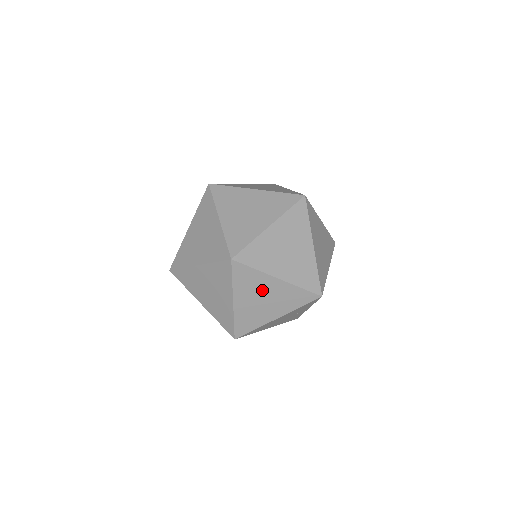
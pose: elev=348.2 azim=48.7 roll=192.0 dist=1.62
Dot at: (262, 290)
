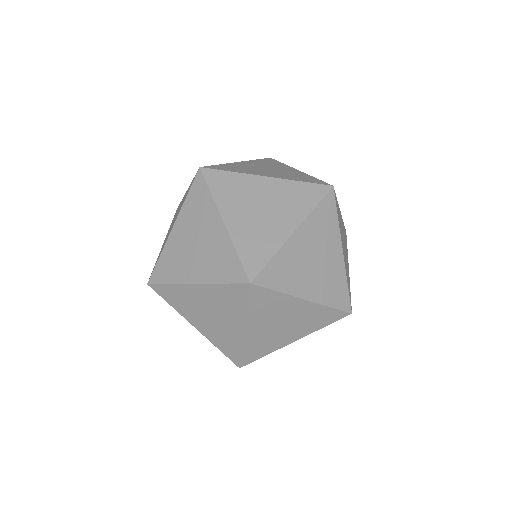
Dot at: occluded
